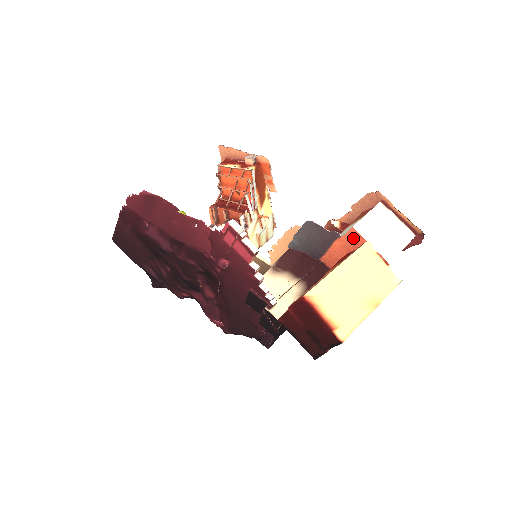
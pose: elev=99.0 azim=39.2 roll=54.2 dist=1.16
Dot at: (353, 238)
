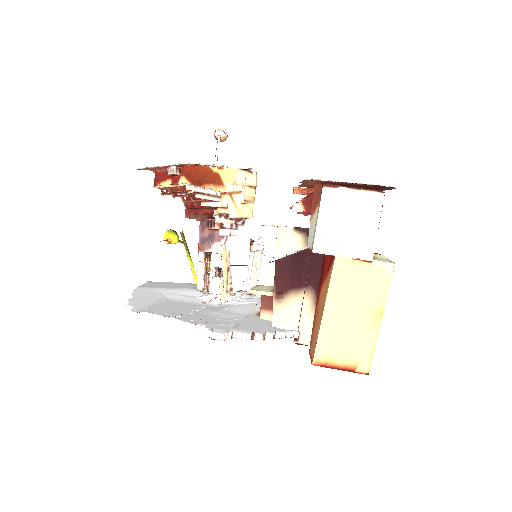
Dot at: occluded
